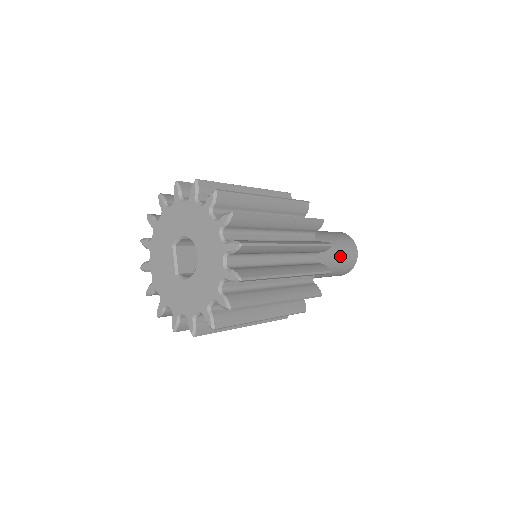
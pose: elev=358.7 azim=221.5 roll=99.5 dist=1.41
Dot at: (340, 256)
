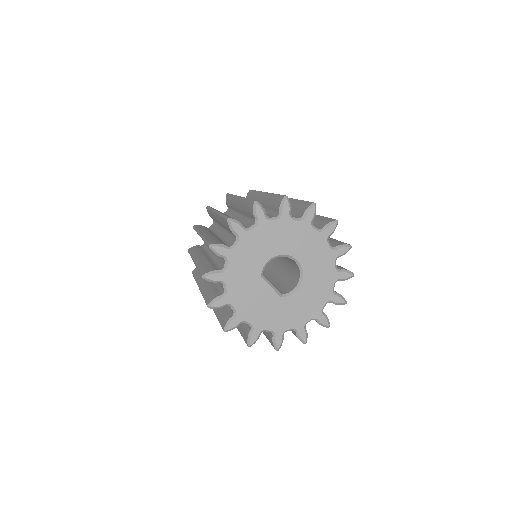
Dot at: occluded
